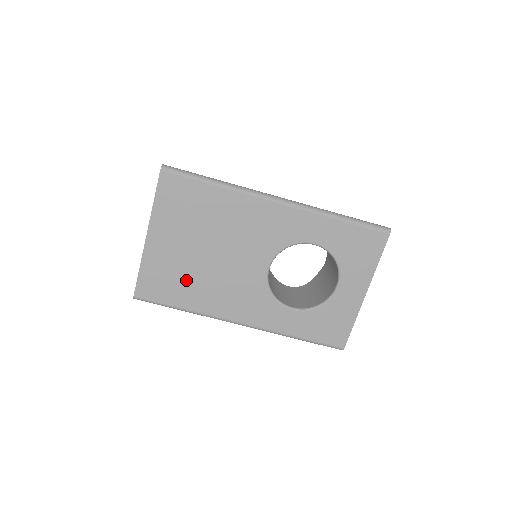
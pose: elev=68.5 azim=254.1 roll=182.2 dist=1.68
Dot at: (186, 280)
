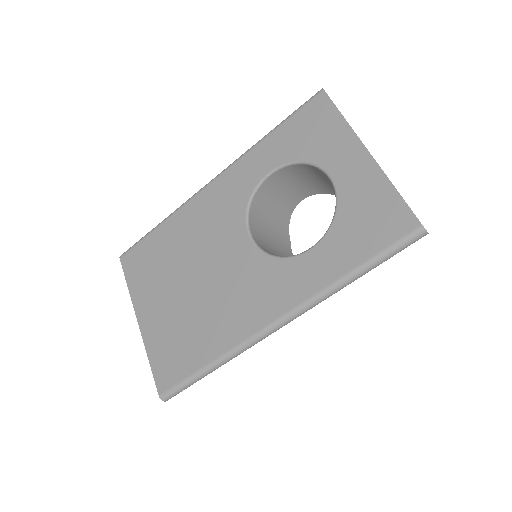
Dot at: (191, 329)
